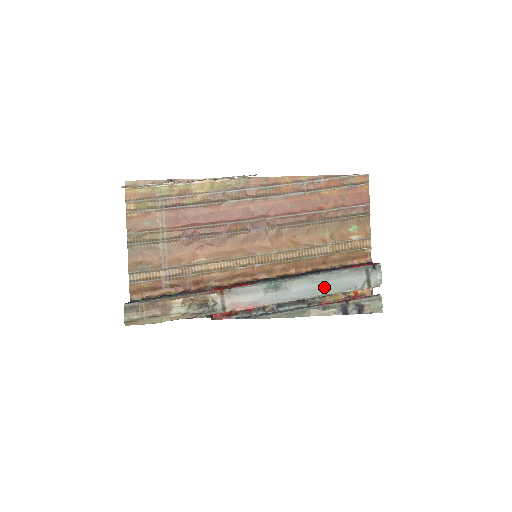
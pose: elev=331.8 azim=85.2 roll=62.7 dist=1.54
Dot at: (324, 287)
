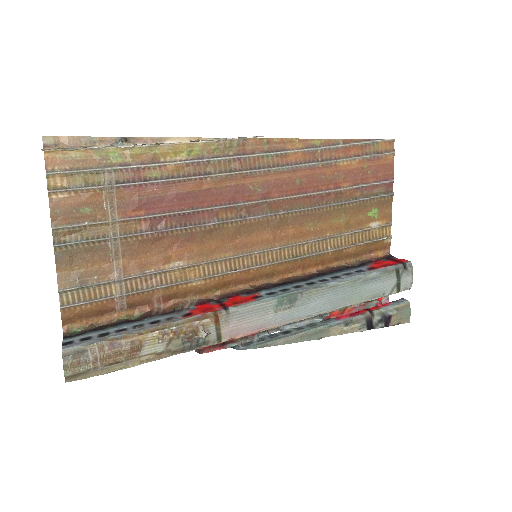
Dot at: (348, 297)
